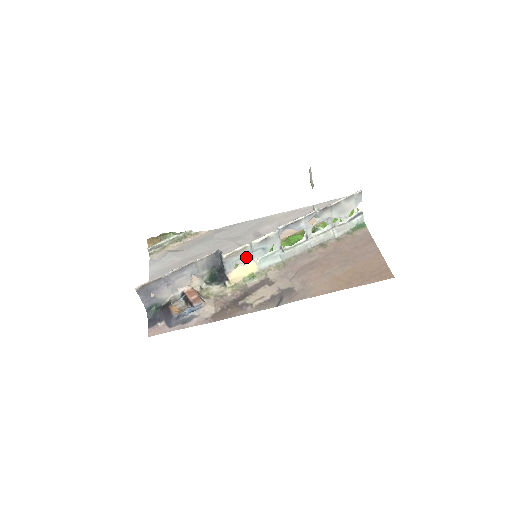
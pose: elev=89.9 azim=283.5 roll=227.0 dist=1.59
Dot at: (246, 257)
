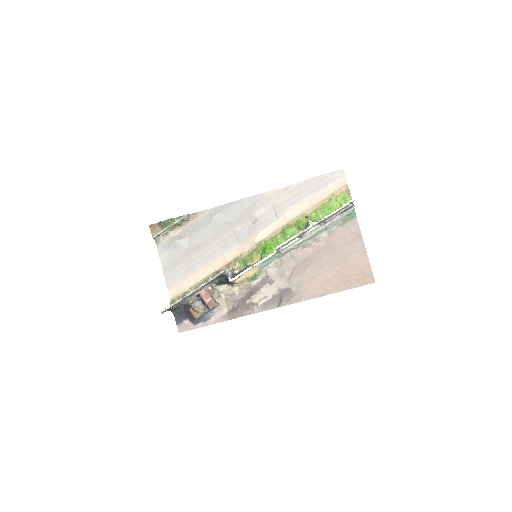
Dot at: occluded
